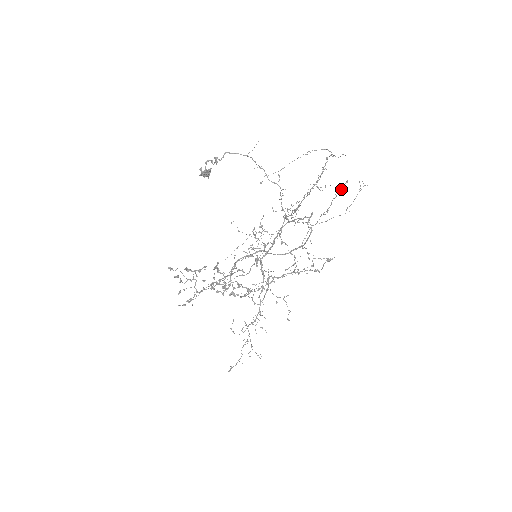
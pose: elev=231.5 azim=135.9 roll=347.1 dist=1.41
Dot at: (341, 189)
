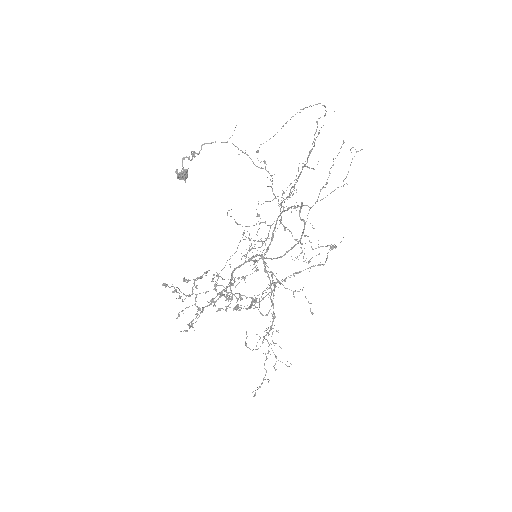
Dot at: (339, 152)
